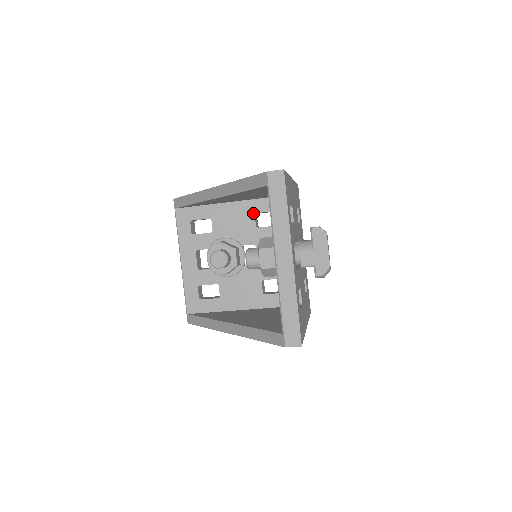
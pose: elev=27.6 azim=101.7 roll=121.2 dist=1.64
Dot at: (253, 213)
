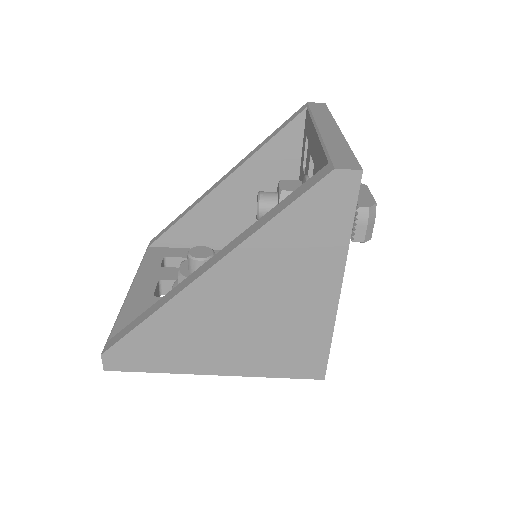
Dot at: occluded
